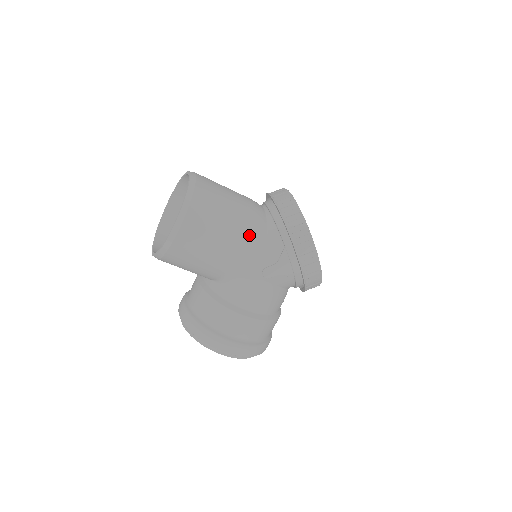
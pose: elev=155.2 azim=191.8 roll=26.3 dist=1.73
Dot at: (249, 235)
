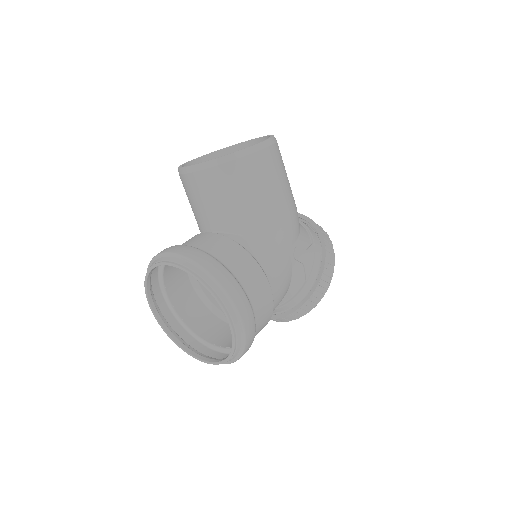
Dot at: (296, 209)
